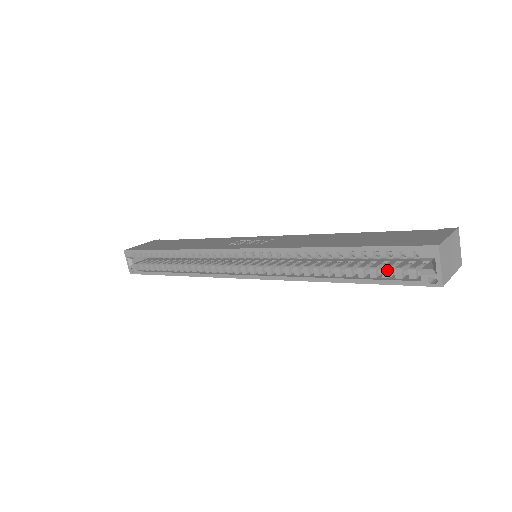
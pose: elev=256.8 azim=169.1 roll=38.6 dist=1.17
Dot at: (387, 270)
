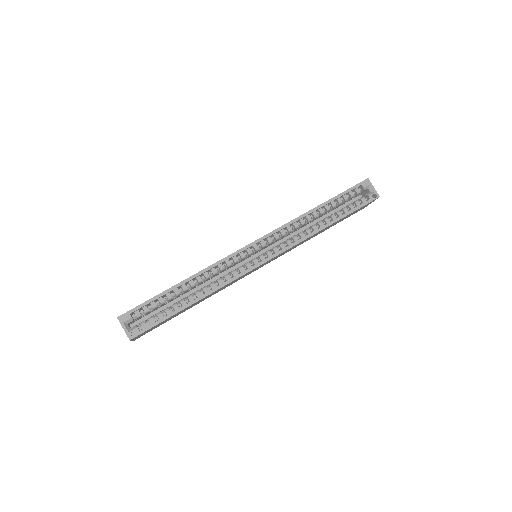
Dot at: (351, 204)
